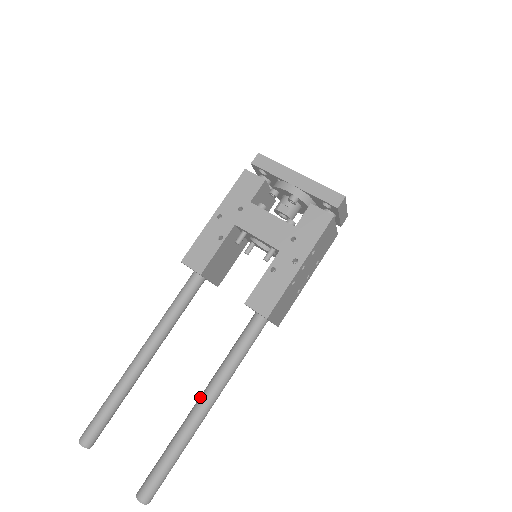
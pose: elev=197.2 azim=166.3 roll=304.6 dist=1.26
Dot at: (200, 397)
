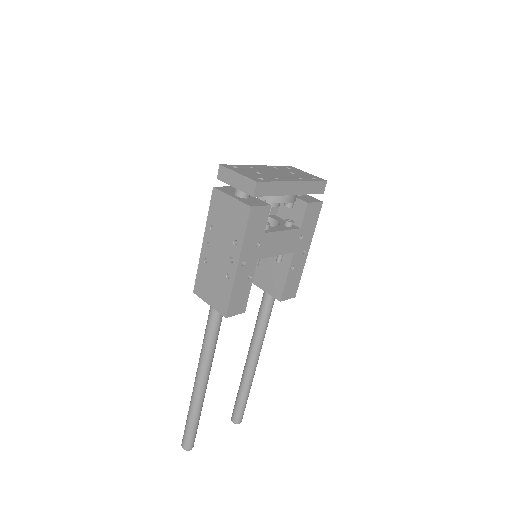
Dot at: (253, 360)
